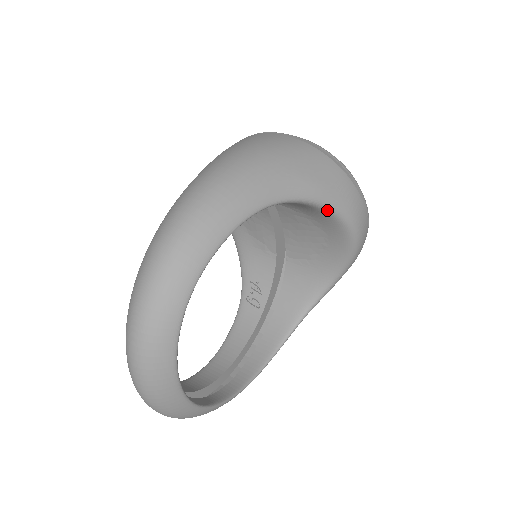
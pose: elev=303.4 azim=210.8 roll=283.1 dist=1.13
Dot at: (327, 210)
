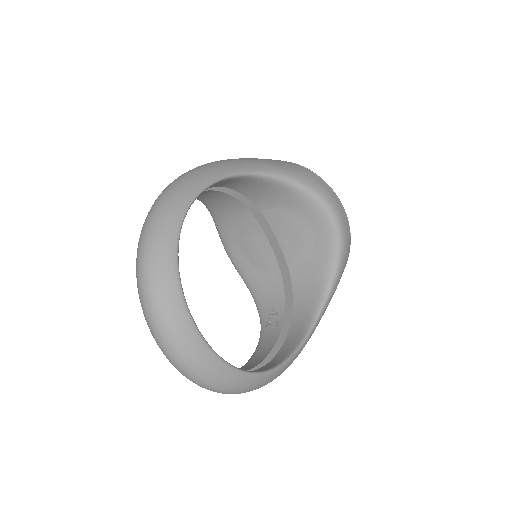
Dot at: (297, 187)
